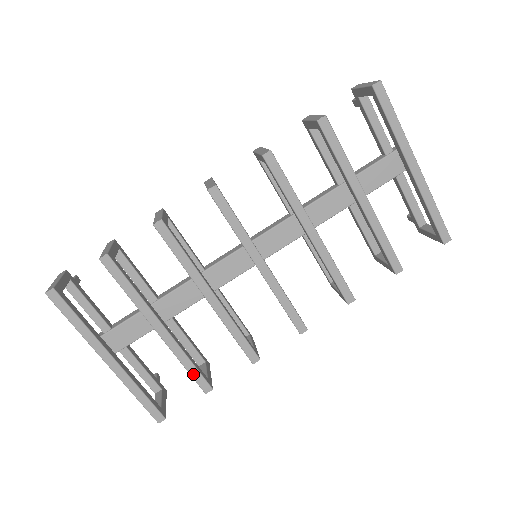
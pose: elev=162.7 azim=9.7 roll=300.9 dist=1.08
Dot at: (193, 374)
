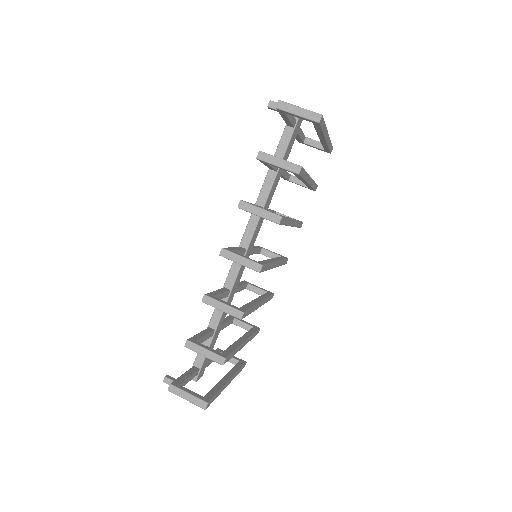
Dot at: occluded
